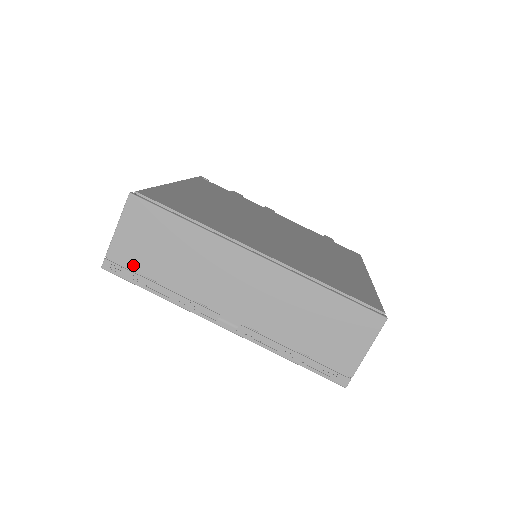
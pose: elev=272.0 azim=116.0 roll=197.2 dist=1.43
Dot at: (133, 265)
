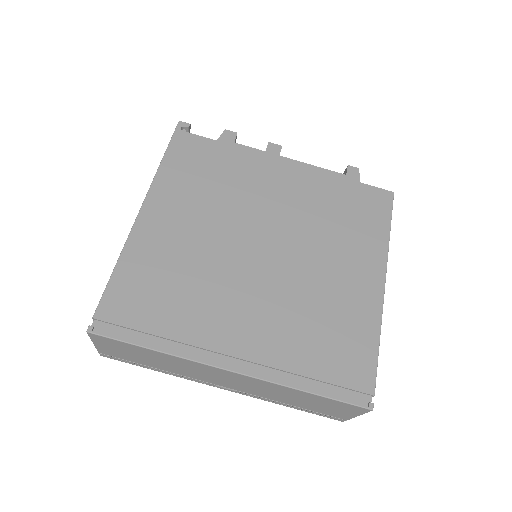
Dot at: (125, 359)
